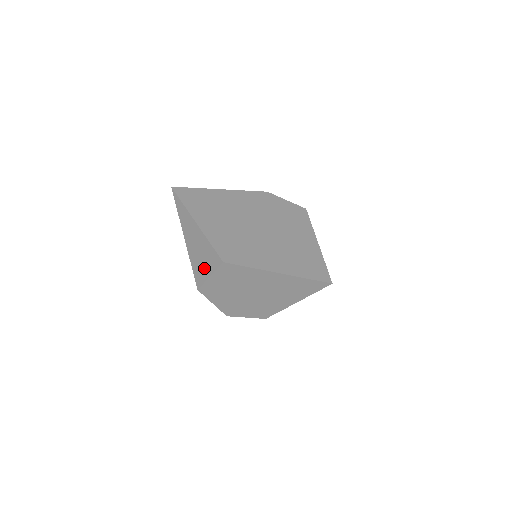
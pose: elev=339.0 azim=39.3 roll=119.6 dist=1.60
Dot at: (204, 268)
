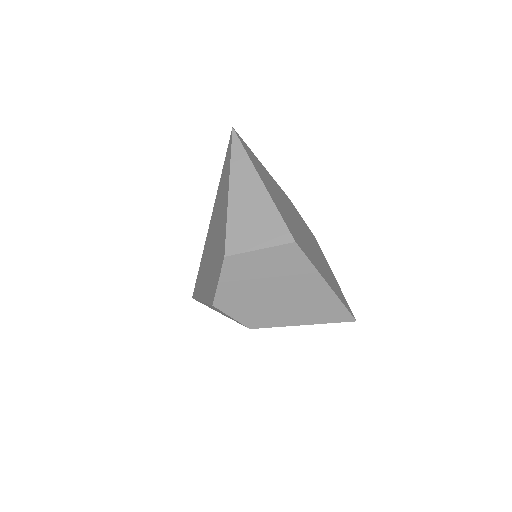
Dot at: (253, 236)
